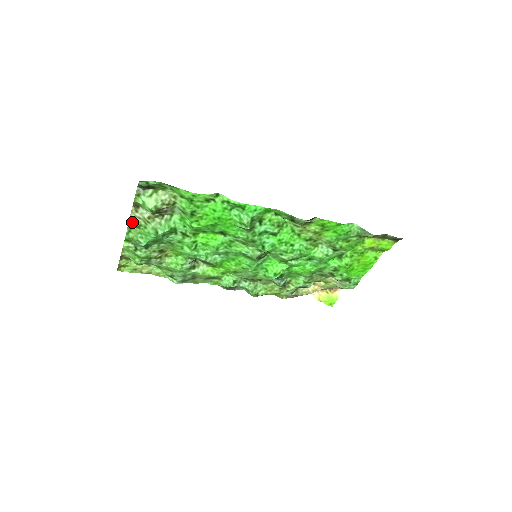
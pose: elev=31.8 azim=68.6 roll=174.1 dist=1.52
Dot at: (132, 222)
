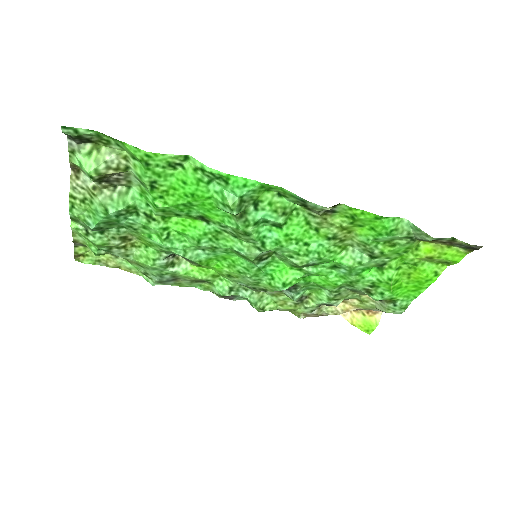
Dot at: (74, 193)
